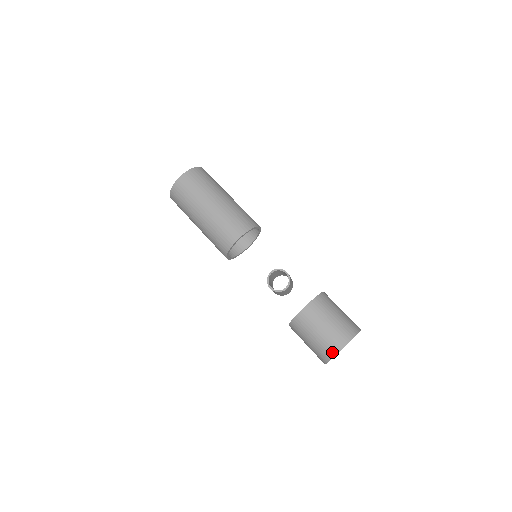
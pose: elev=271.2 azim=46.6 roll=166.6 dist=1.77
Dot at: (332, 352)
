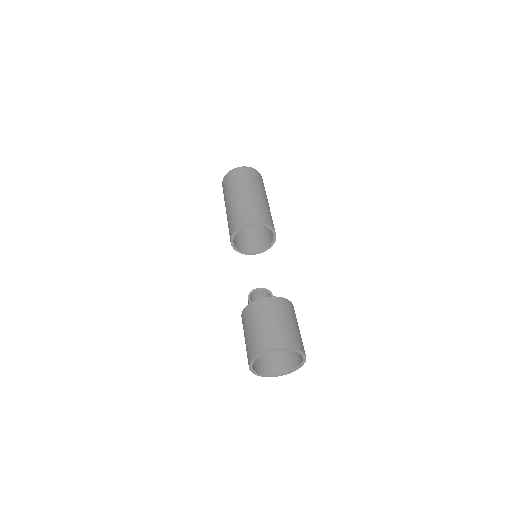
Dot at: (264, 347)
